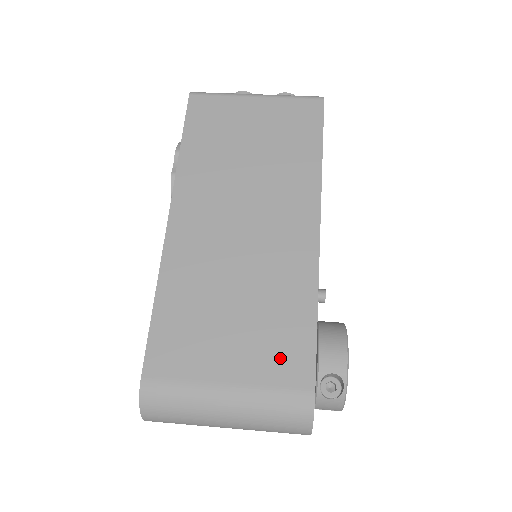
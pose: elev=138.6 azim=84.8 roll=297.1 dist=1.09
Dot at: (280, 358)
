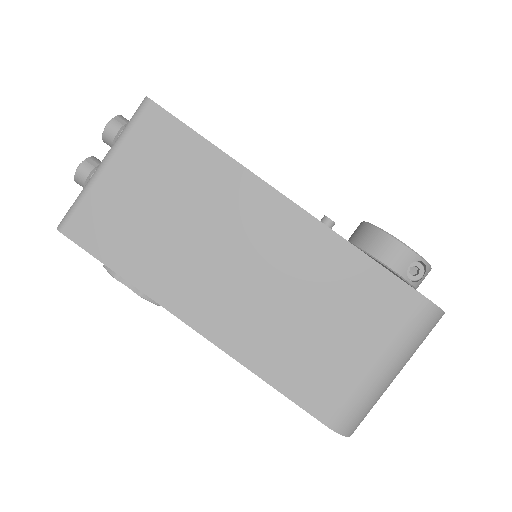
Dot at: (382, 308)
